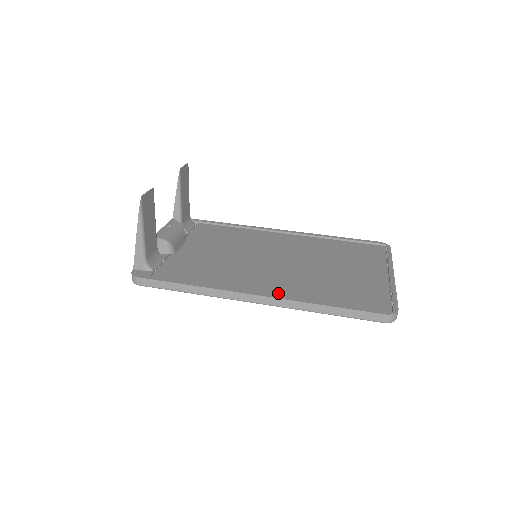
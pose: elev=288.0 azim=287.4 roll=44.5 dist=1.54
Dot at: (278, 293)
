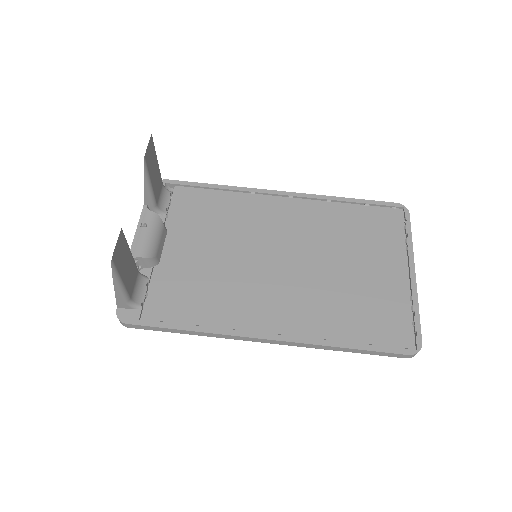
Dot at: (290, 329)
